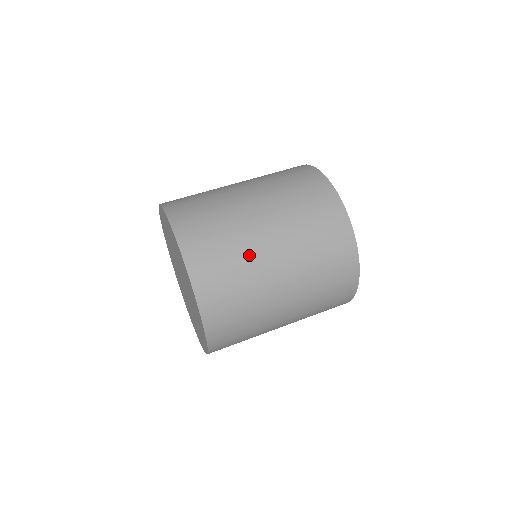
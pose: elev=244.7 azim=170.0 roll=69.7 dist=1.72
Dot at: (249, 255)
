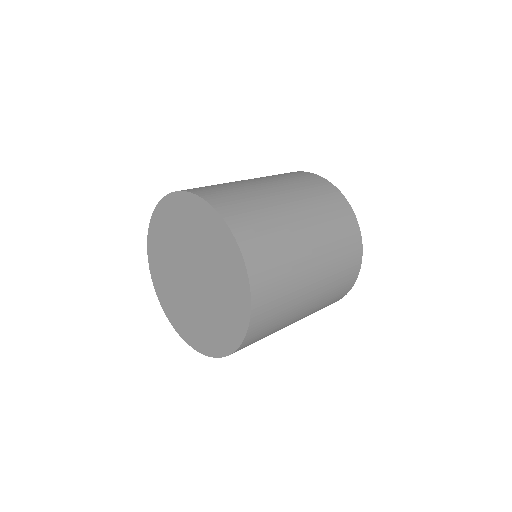
Dot at: (245, 187)
